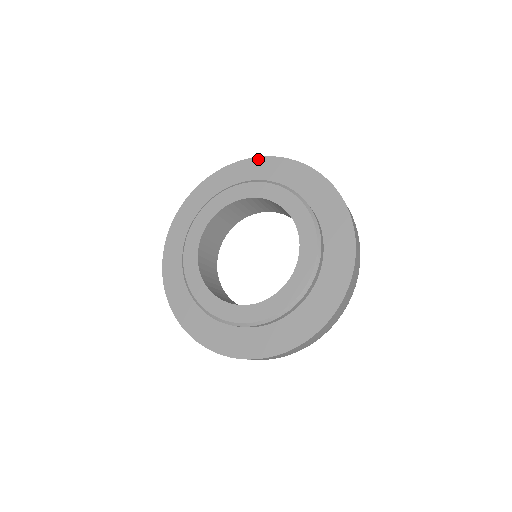
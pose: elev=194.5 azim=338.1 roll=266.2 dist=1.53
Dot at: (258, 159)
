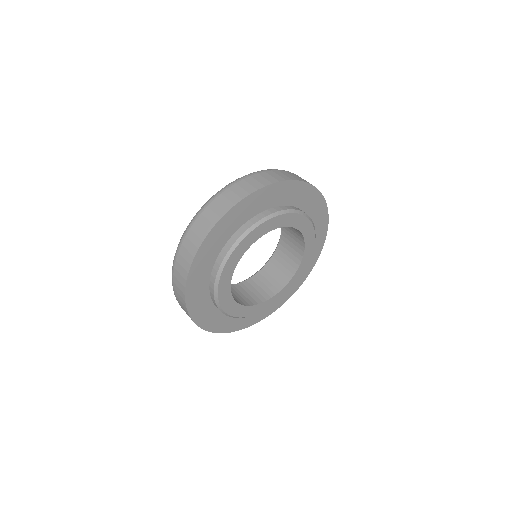
Dot at: (320, 195)
